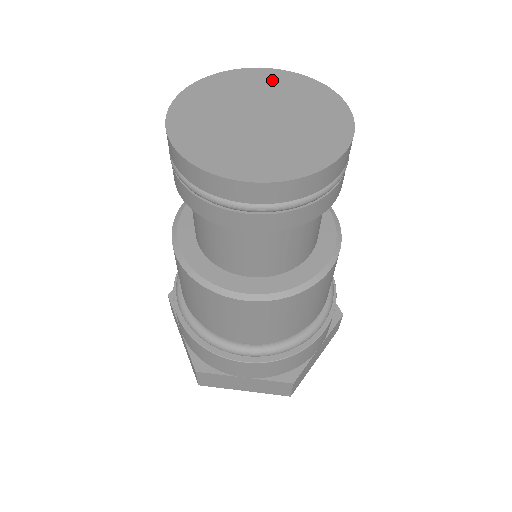
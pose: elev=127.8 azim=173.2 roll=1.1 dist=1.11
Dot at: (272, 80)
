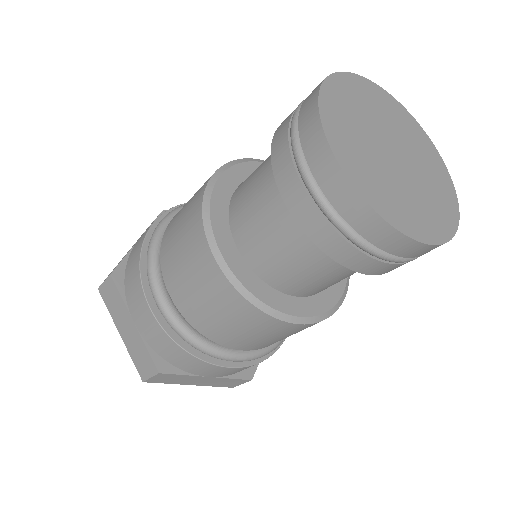
Dot at: (428, 151)
